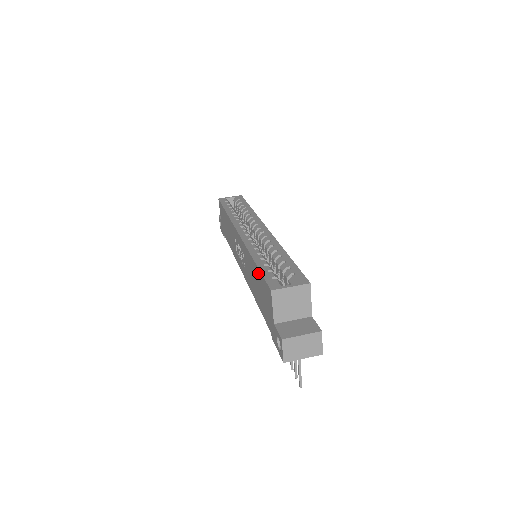
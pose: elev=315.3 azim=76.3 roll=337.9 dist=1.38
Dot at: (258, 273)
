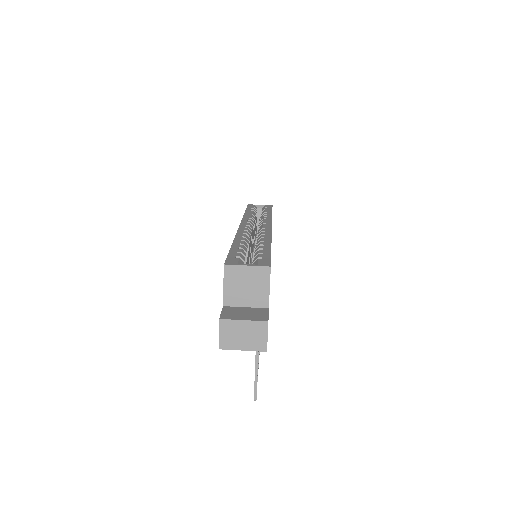
Dot at: occluded
